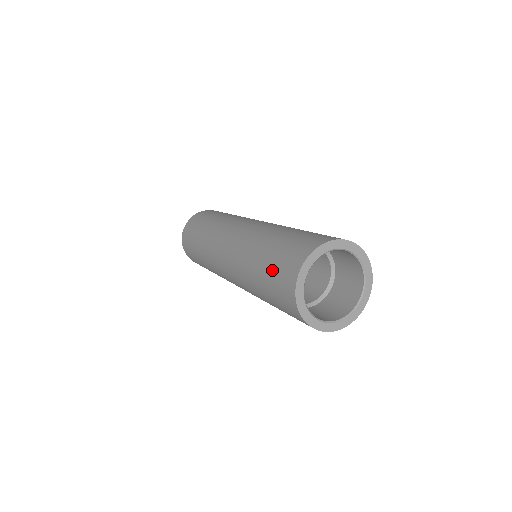
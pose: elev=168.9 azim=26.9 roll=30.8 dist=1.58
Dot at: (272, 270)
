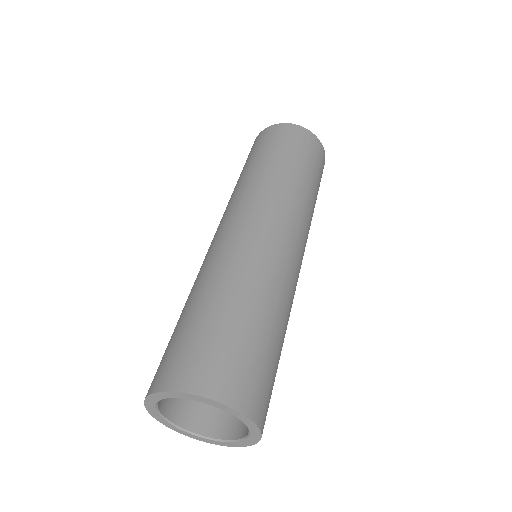
Dot at: (197, 334)
